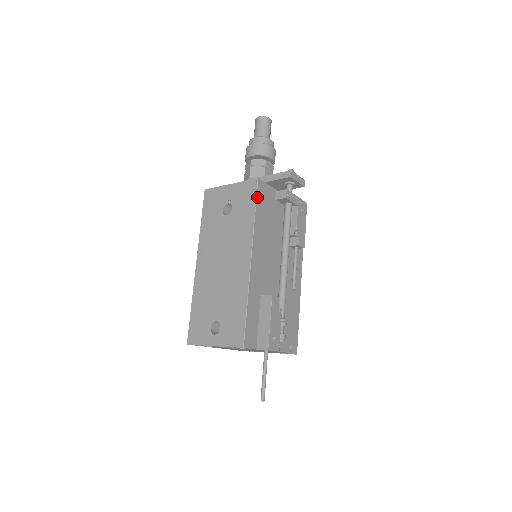
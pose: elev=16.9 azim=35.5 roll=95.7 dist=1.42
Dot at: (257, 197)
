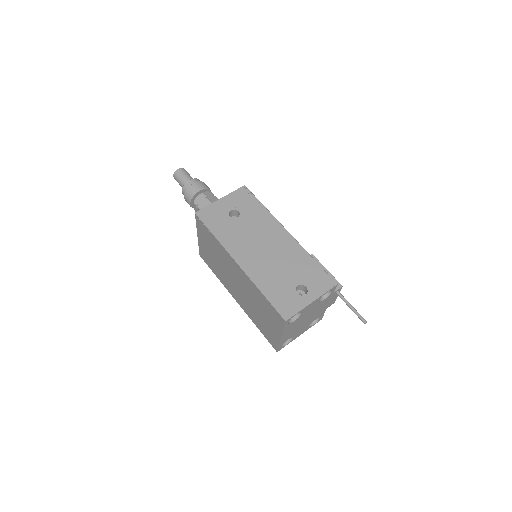
Dot at: (254, 196)
